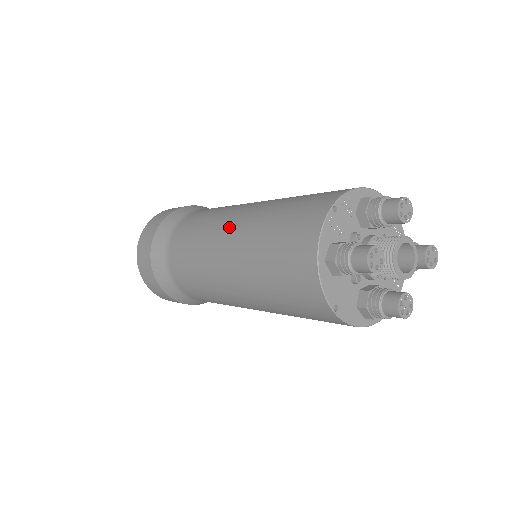
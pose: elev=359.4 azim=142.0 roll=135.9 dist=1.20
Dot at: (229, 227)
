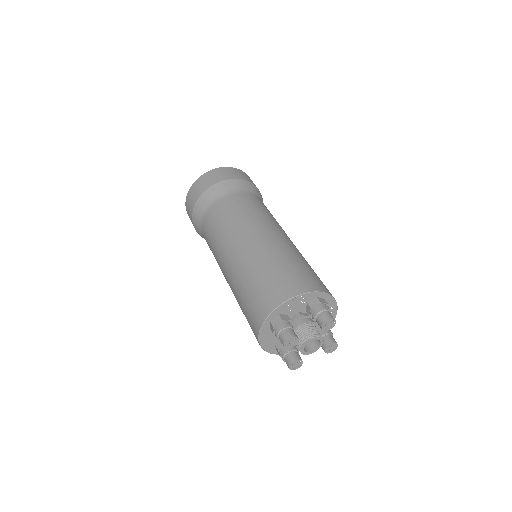
Dot at: (246, 242)
